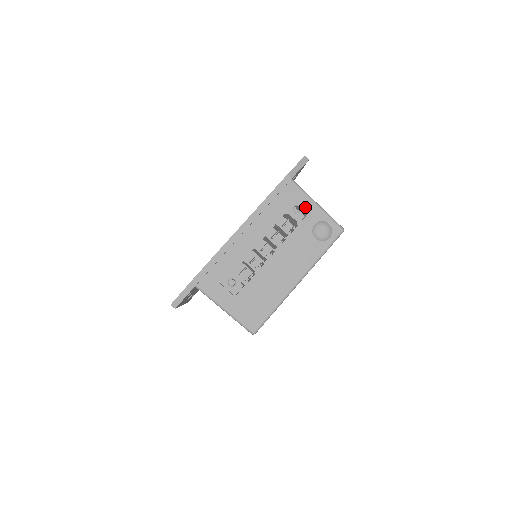
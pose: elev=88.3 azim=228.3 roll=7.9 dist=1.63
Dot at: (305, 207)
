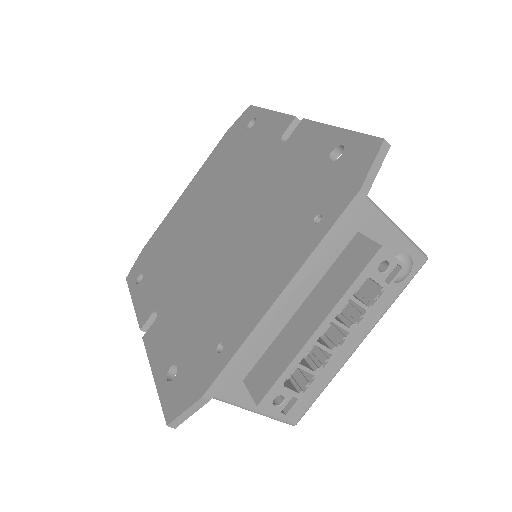
Dot at: (397, 261)
